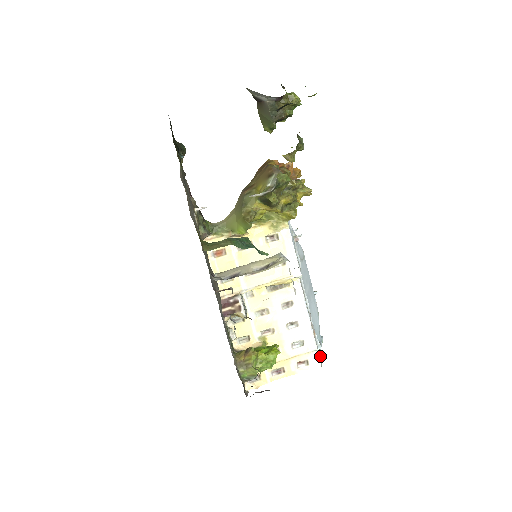
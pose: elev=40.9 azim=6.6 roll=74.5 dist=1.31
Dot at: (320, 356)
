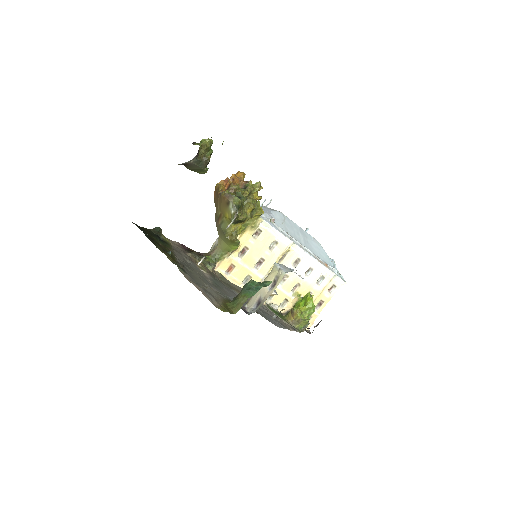
Dot at: (340, 276)
